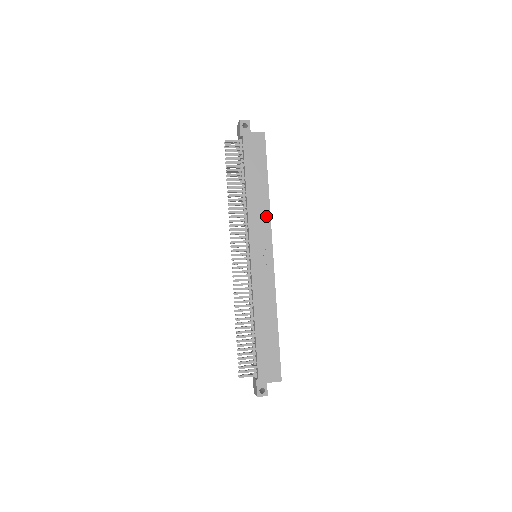
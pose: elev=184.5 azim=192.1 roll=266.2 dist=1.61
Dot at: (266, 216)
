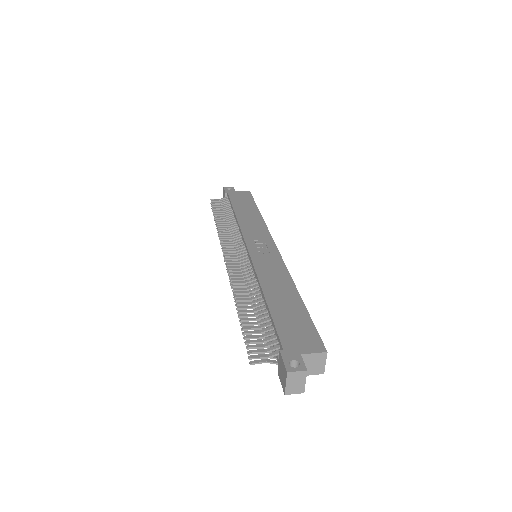
Dot at: (261, 226)
